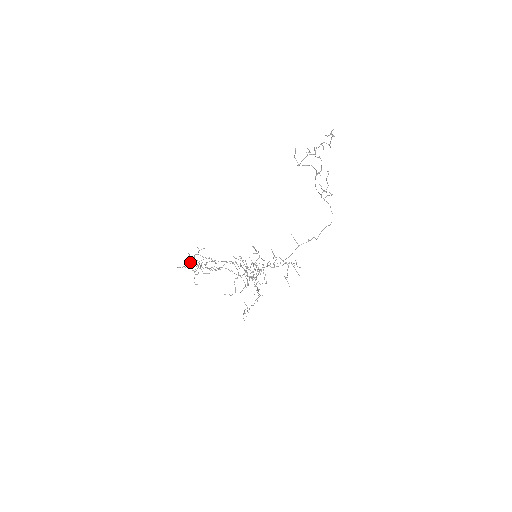
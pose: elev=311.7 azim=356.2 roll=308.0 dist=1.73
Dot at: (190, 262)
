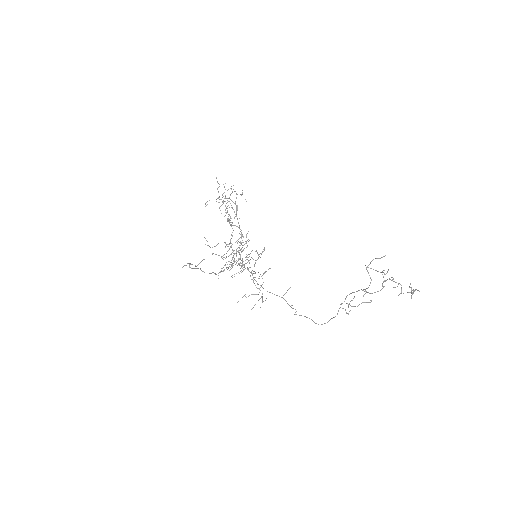
Dot at: occluded
